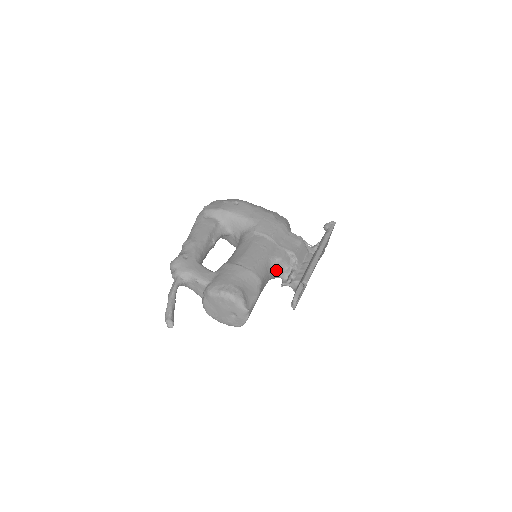
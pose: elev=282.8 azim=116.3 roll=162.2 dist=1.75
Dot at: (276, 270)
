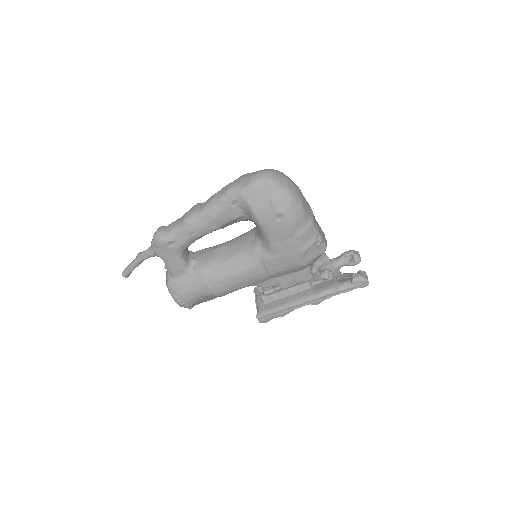
Dot at: occluded
